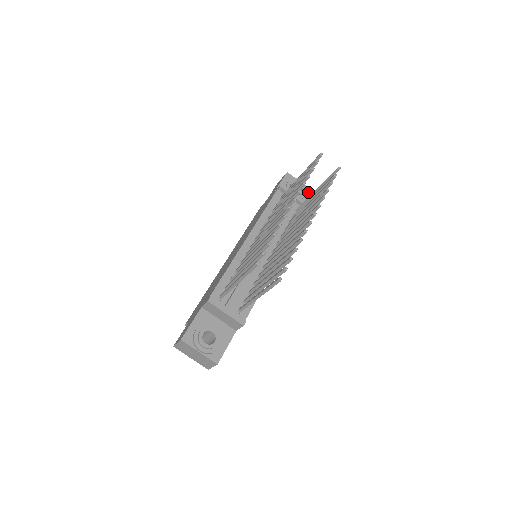
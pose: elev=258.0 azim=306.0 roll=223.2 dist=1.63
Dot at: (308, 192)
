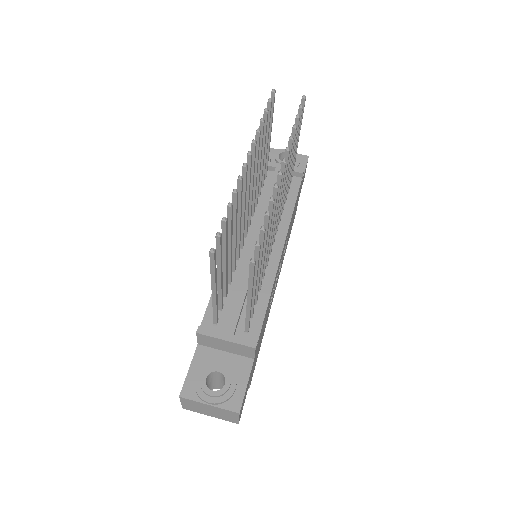
Dot at: (301, 159)
